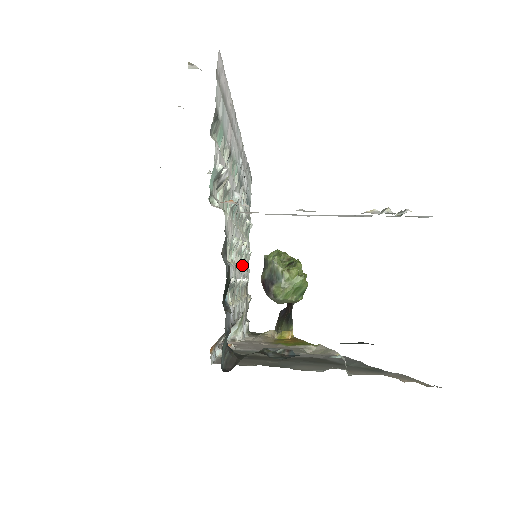
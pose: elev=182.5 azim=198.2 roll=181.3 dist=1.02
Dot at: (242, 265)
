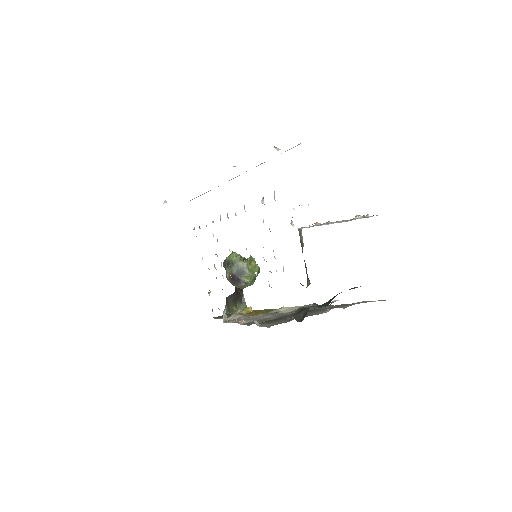
Dot at: occluded
